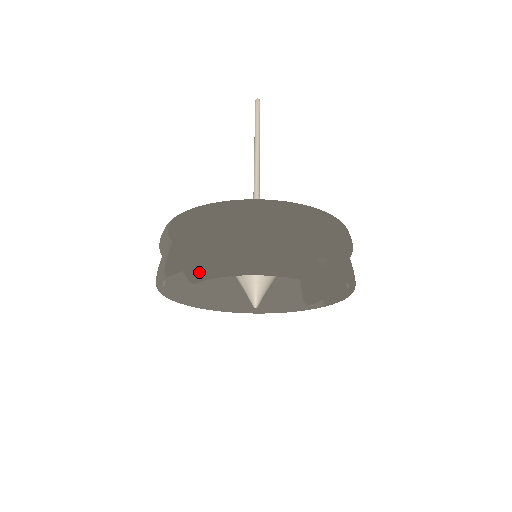
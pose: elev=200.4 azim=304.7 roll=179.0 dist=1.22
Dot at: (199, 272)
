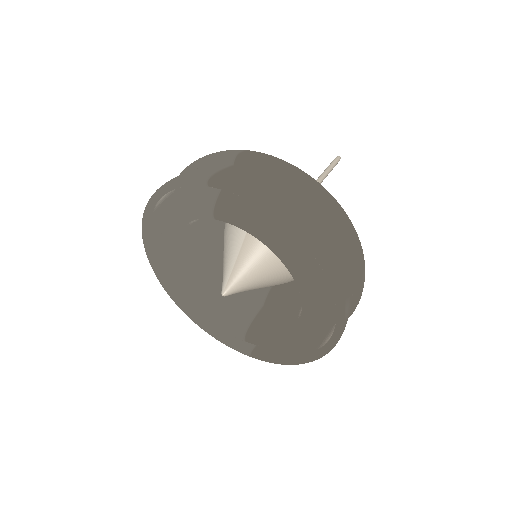
Dot at: (239, 211)
